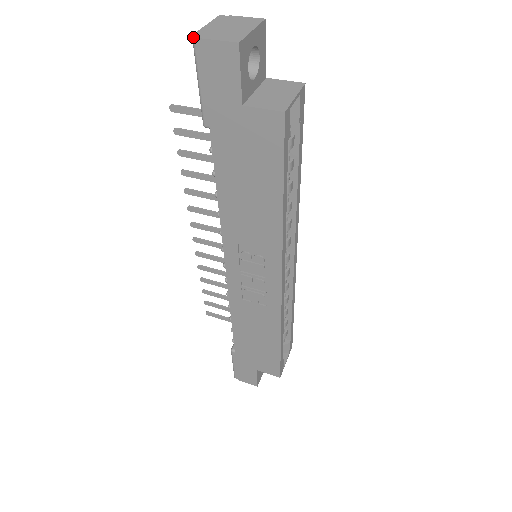
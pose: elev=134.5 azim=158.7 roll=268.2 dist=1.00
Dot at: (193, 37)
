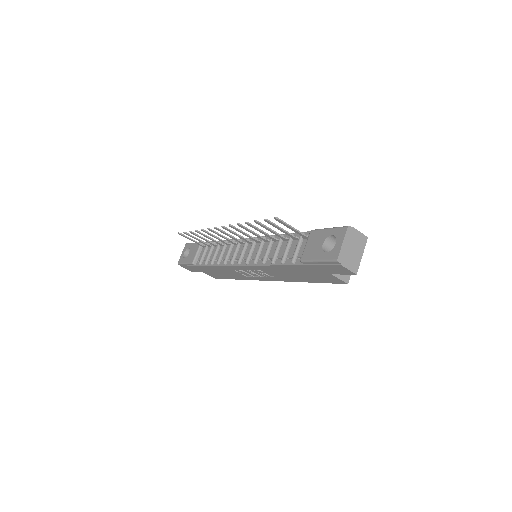
Dot at: (338, 262)
